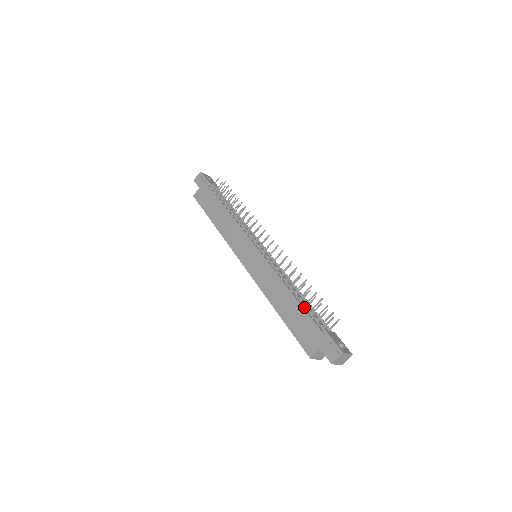
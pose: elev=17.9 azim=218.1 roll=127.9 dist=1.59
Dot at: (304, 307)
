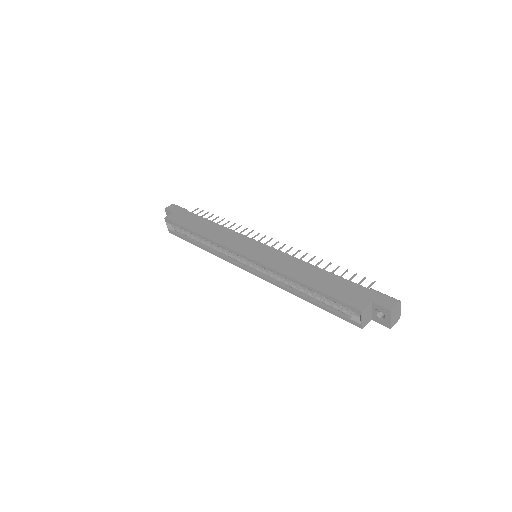
Dot at: (337, 277)
